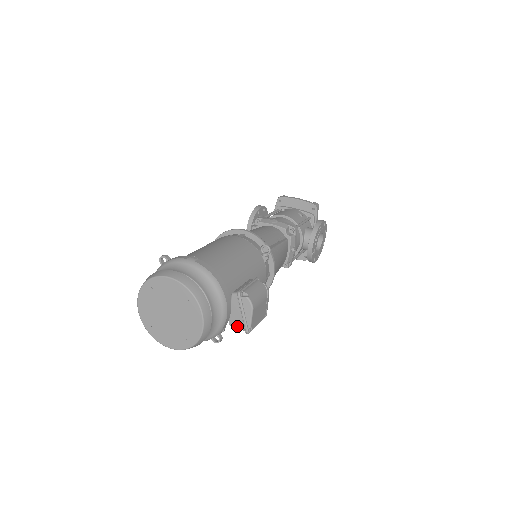
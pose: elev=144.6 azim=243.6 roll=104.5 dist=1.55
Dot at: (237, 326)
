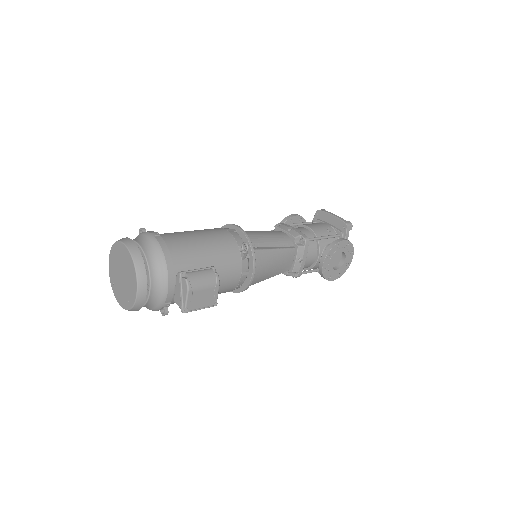
Dot at: (178, 304)
